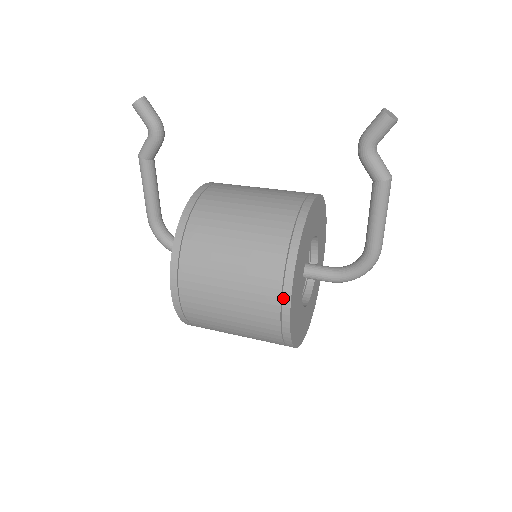
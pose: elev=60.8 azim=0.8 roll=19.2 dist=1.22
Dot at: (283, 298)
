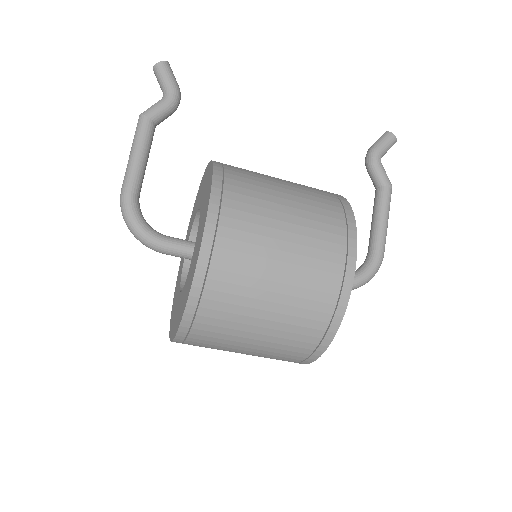
Dot at: (349, 246)
